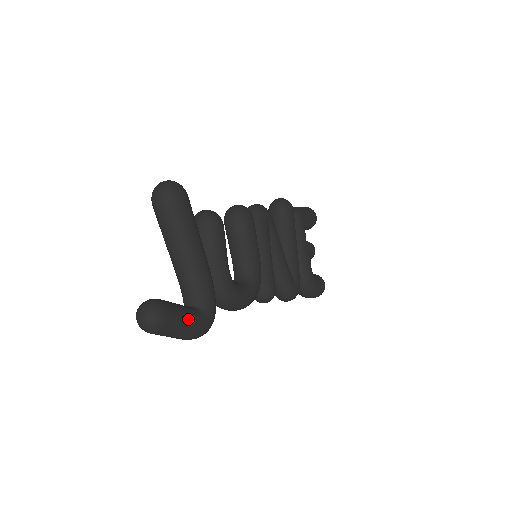
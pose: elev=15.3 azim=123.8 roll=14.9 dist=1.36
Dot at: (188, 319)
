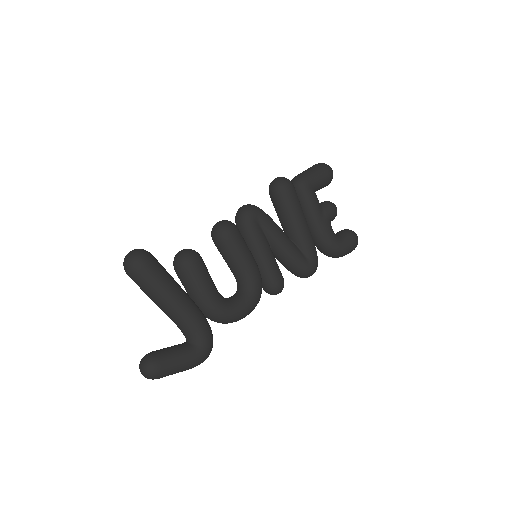
Dot at: (181, 360)
